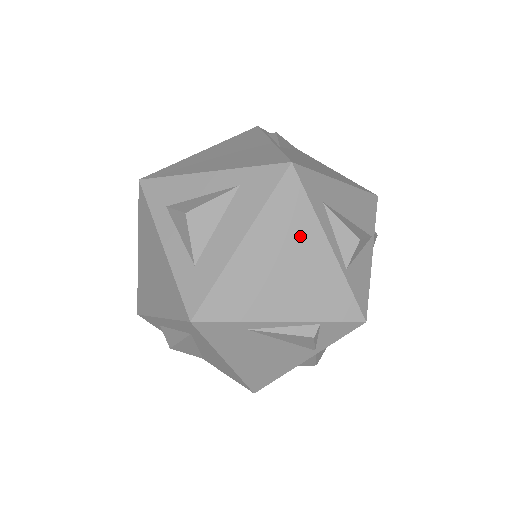
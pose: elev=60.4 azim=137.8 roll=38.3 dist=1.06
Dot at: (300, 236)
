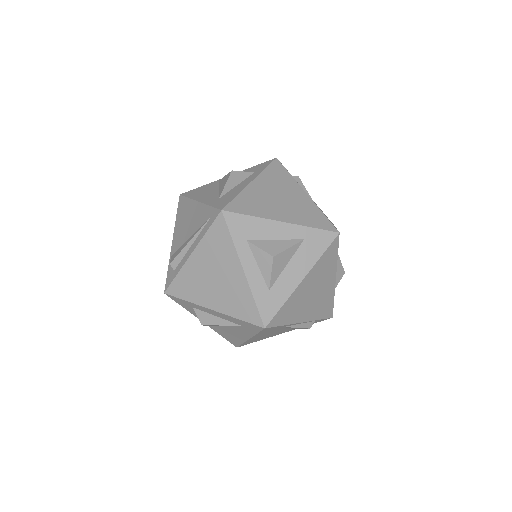
Dot at: (327, 275)
